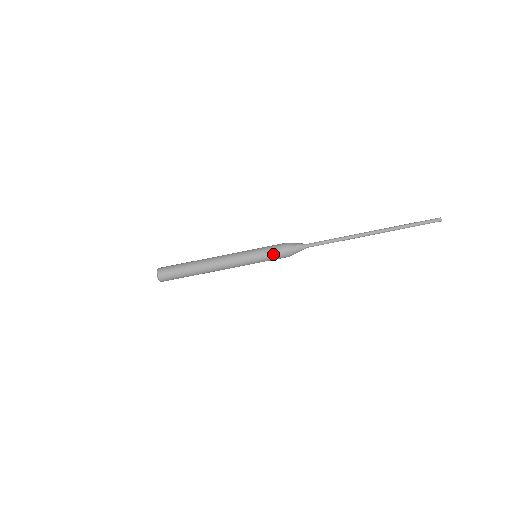
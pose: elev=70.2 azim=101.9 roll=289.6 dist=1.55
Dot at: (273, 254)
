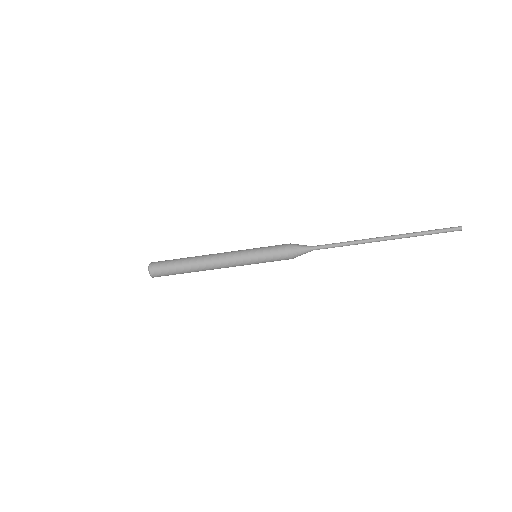
Dot at: occluded
